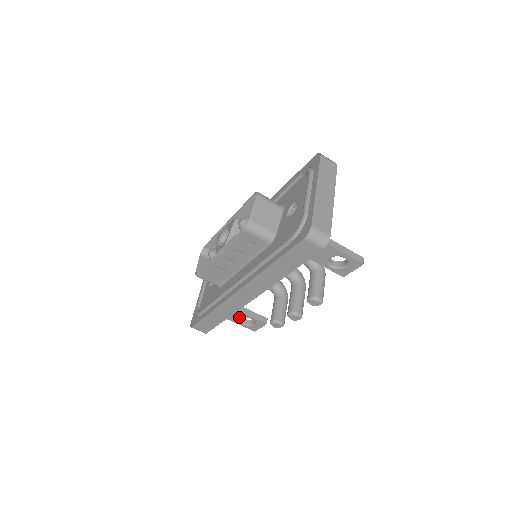
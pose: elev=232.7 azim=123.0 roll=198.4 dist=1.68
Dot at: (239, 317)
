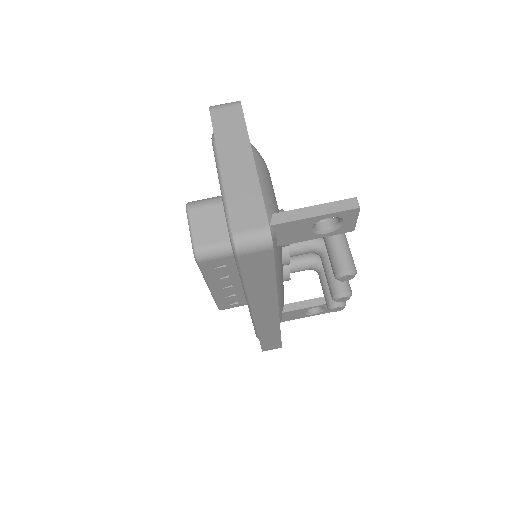
Dot at: (301, 313)
